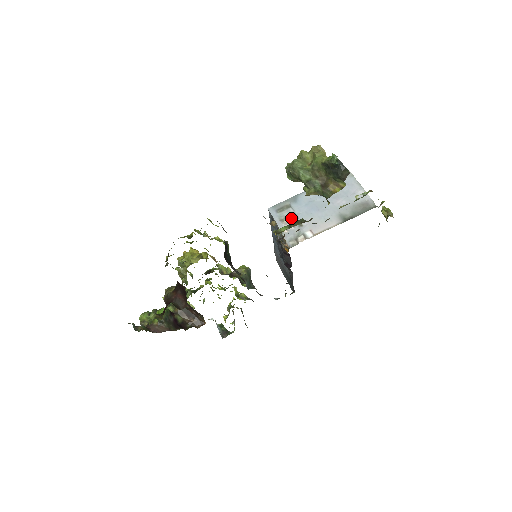
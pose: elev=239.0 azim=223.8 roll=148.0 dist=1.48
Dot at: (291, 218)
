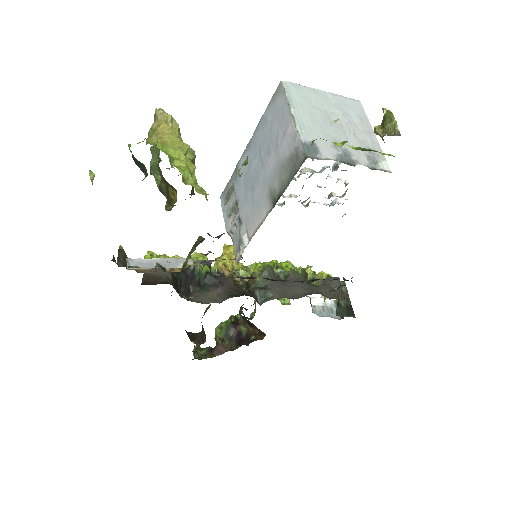
Dot at: (235, 210)
